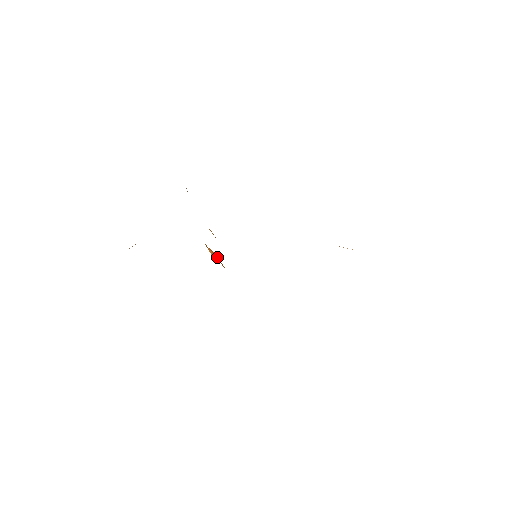
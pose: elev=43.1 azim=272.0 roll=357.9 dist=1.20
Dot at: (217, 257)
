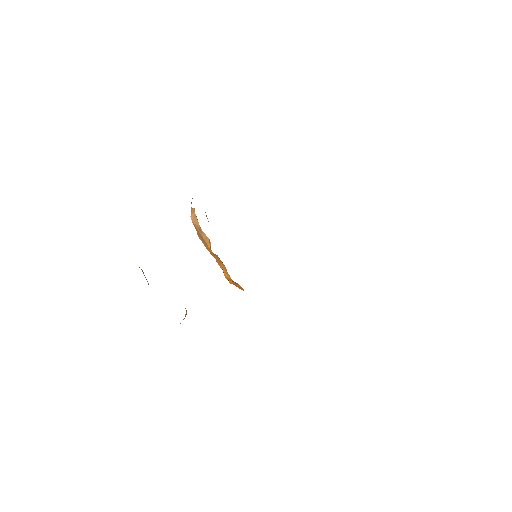
Dot at: occluded
